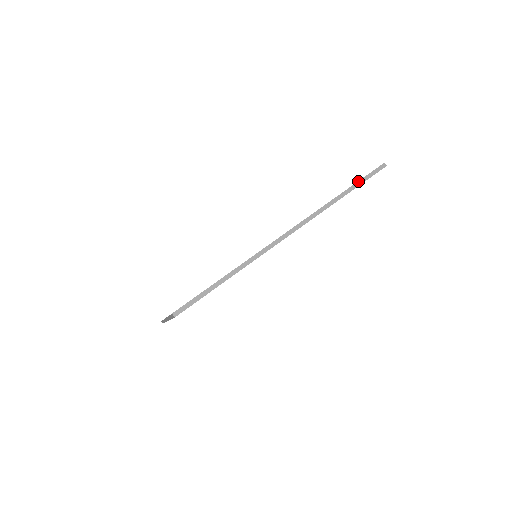
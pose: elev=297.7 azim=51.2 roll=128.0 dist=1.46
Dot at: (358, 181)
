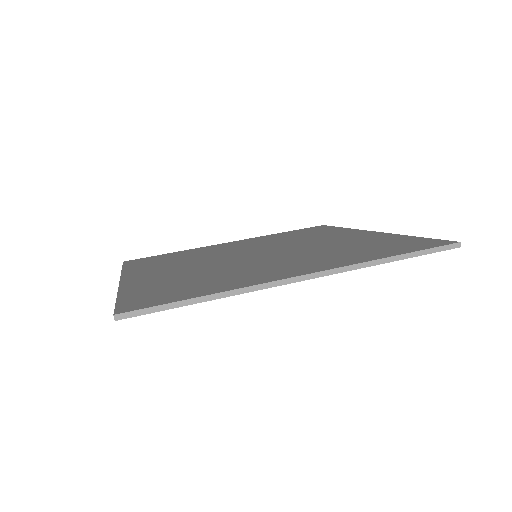
Dot at: (418, 250)
